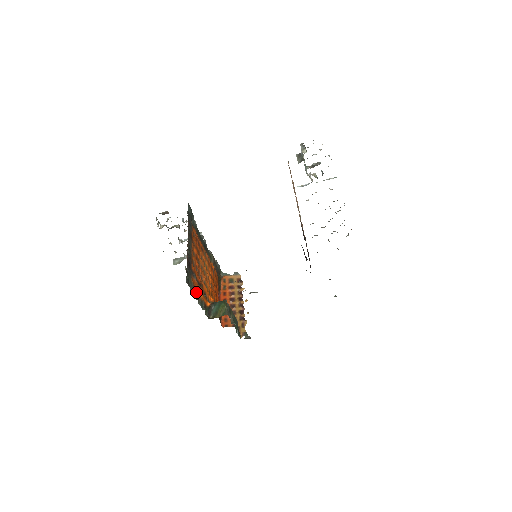
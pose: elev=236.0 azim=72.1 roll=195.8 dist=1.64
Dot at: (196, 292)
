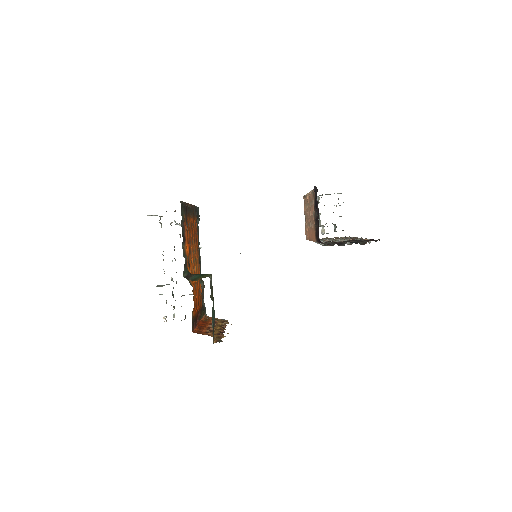
Dot at: (184, 234)
